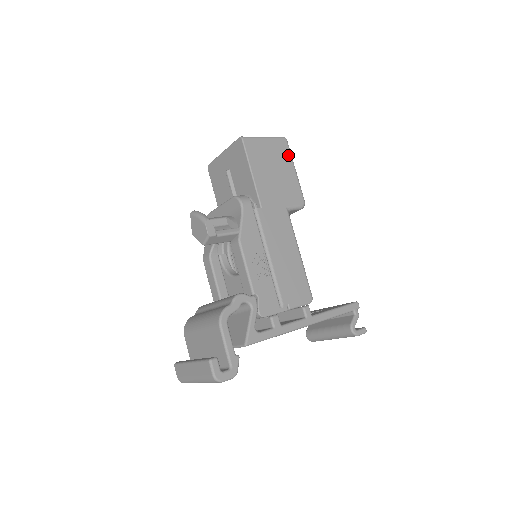
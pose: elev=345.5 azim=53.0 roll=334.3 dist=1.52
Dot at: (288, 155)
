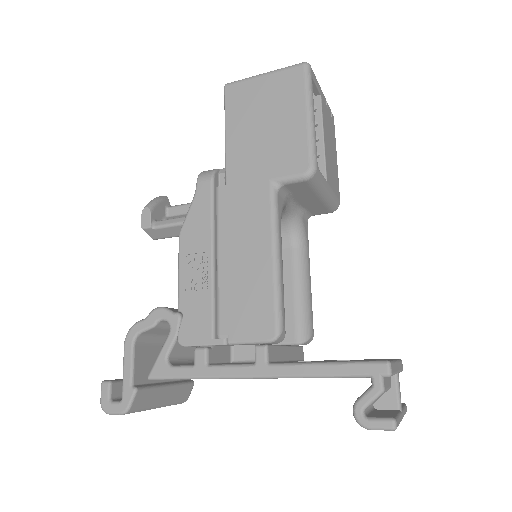
Dot at: (300, 91)
